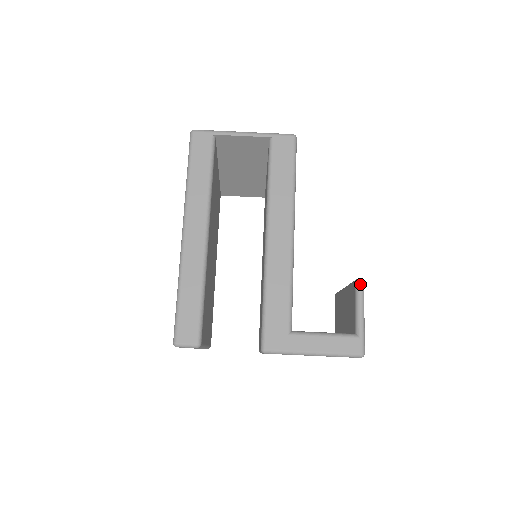
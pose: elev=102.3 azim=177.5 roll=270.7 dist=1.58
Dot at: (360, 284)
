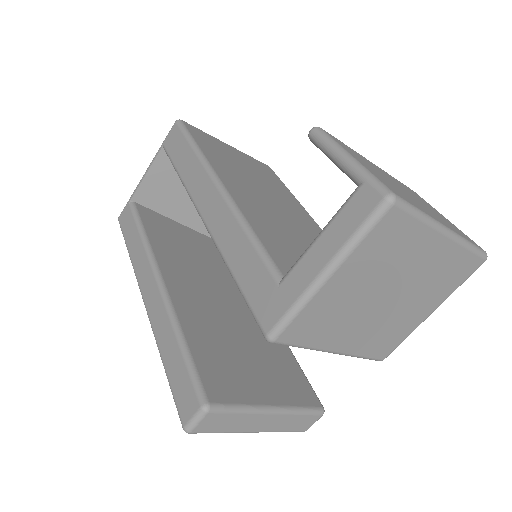
Dot at: (312, 134)
